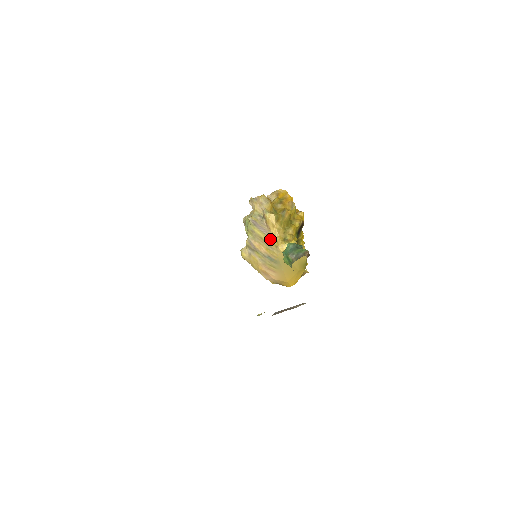
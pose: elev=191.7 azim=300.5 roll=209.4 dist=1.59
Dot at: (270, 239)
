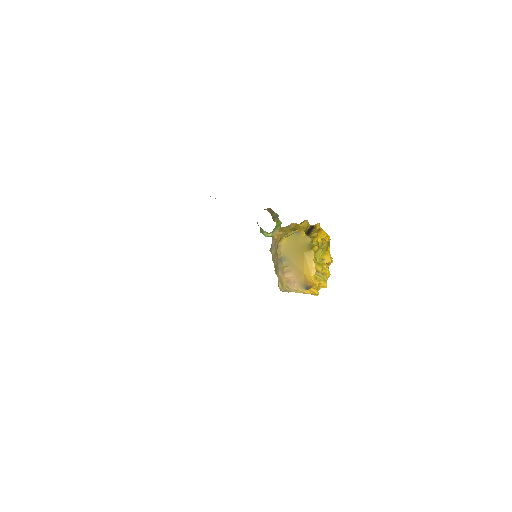
Dot at: (276, 246)
